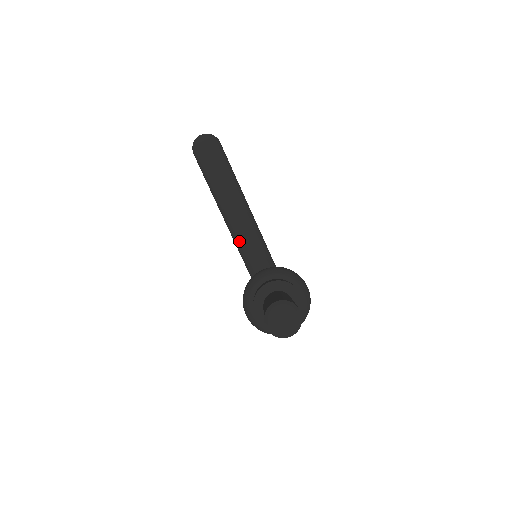
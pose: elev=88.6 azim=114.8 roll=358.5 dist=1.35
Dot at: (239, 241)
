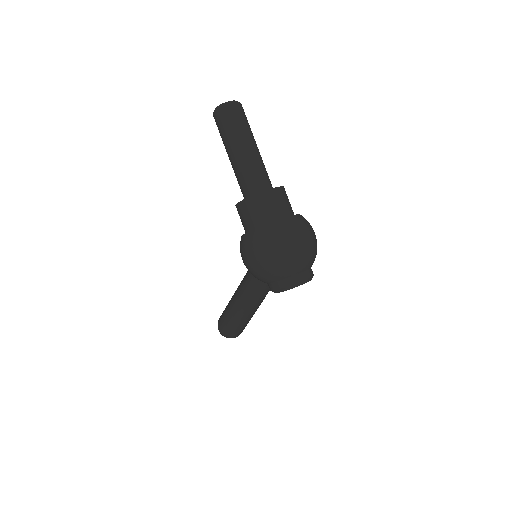
Dot at: (244, 276)
